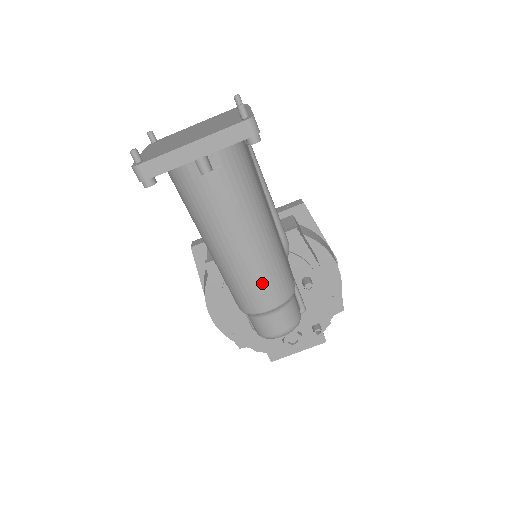
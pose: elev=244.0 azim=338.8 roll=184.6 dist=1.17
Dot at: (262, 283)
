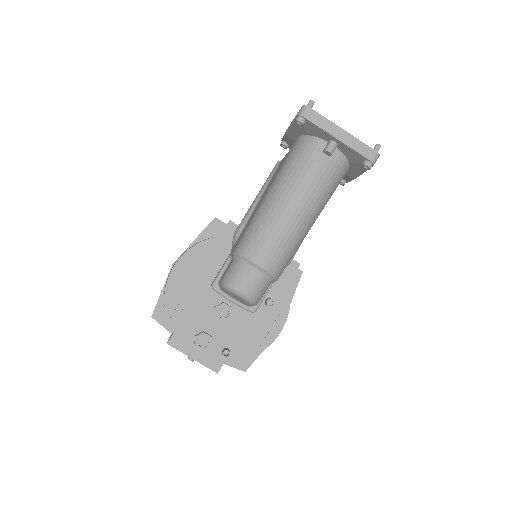
Dot at: (276, 243)
